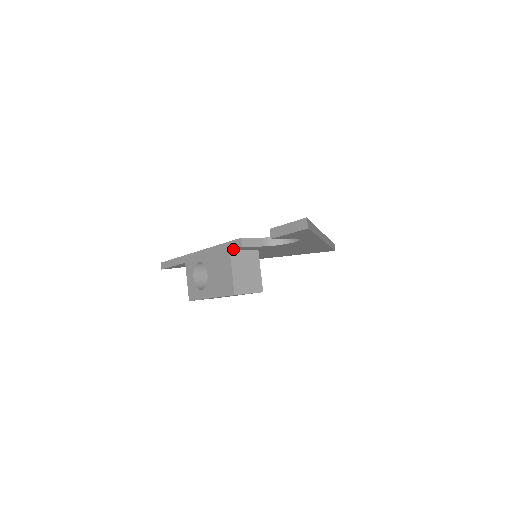
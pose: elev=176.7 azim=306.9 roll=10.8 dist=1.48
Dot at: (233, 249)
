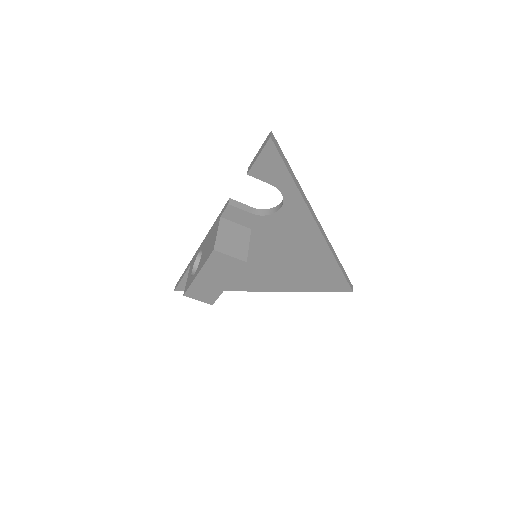
Dot at: (223, 213)
